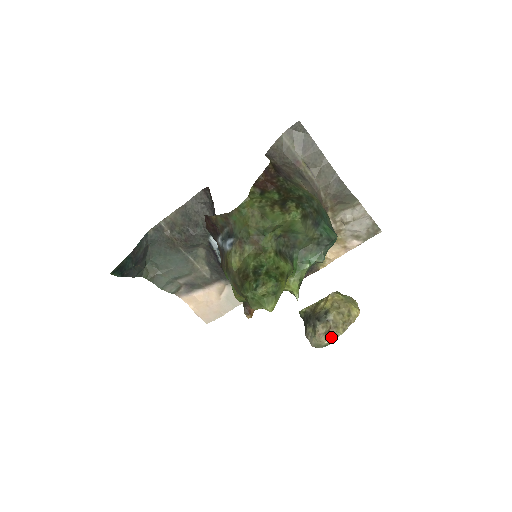
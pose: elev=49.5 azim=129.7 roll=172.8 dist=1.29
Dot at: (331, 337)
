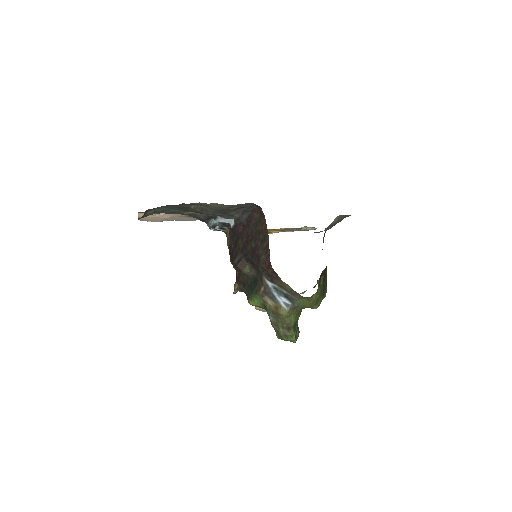
Dot at: occluded
